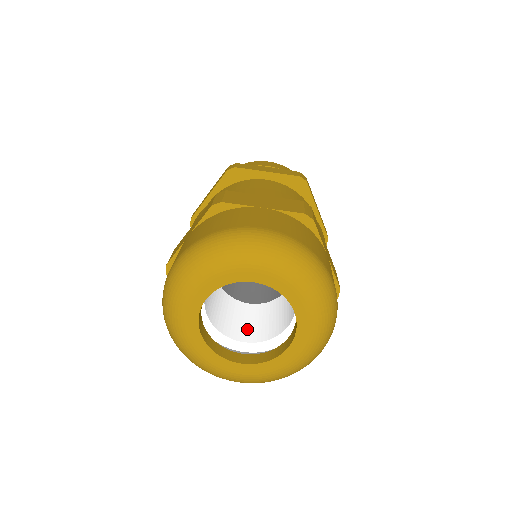
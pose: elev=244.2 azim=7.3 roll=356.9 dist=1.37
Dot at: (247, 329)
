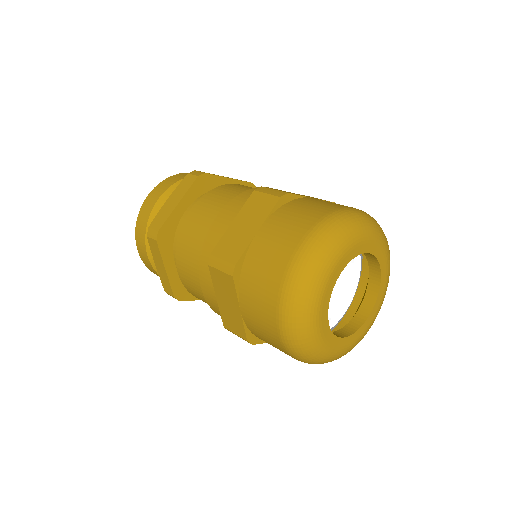
Dot at: occluded
